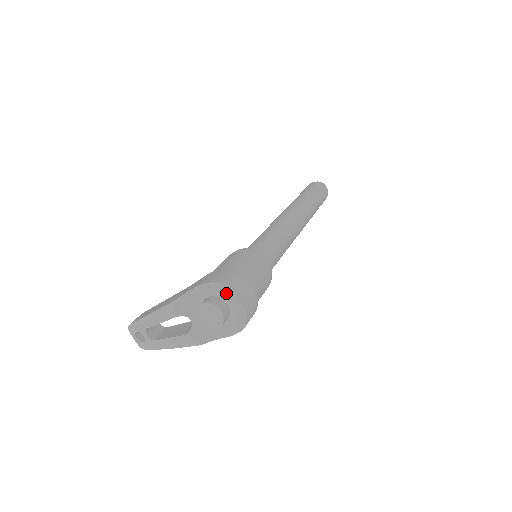
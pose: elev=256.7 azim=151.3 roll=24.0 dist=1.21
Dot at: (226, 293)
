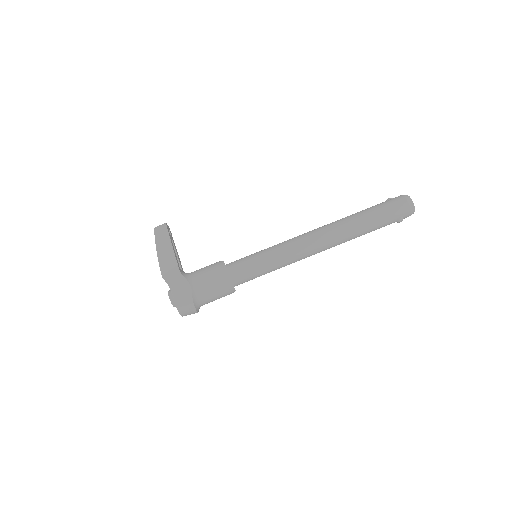
Dot at: occluded
